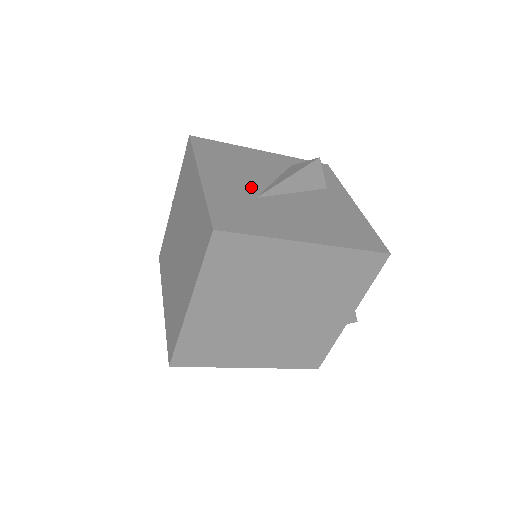
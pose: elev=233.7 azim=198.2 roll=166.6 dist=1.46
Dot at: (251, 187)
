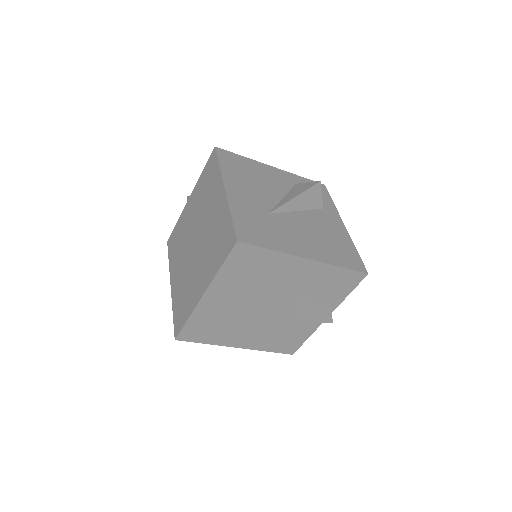
Dot at: (265, 203)
